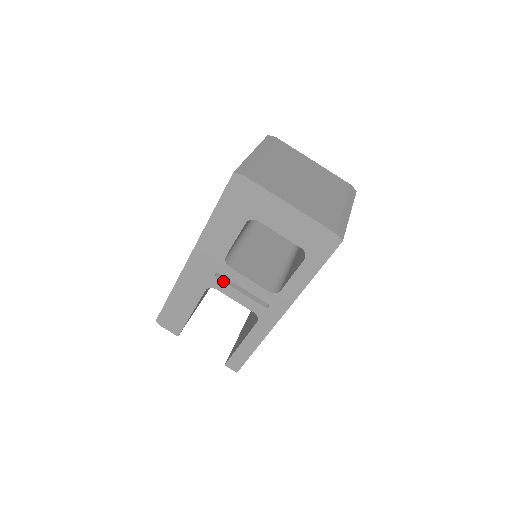
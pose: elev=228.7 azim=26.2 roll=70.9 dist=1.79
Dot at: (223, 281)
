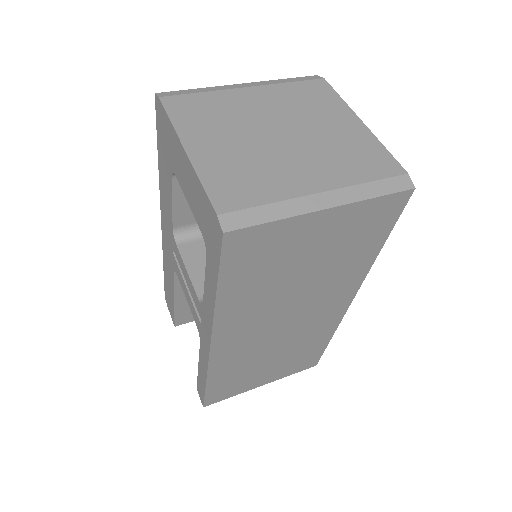
Dot at: (177, 264)
